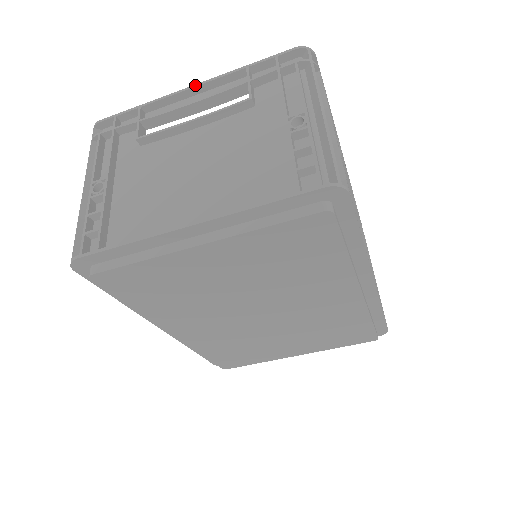
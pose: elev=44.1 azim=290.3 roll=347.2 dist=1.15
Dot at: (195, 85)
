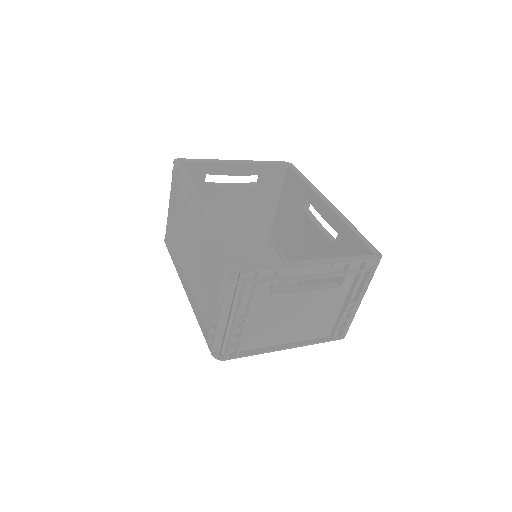
Dot at: (320, 266)
